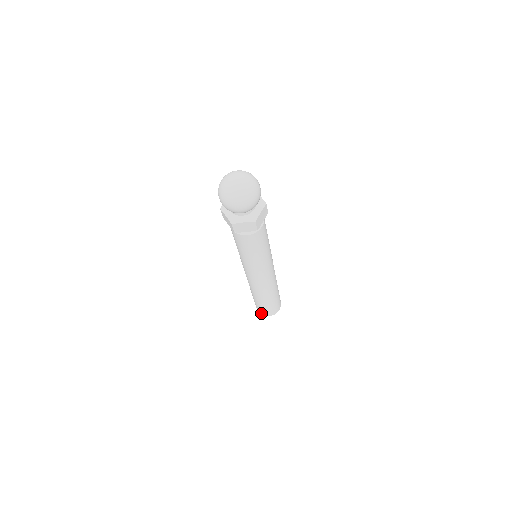
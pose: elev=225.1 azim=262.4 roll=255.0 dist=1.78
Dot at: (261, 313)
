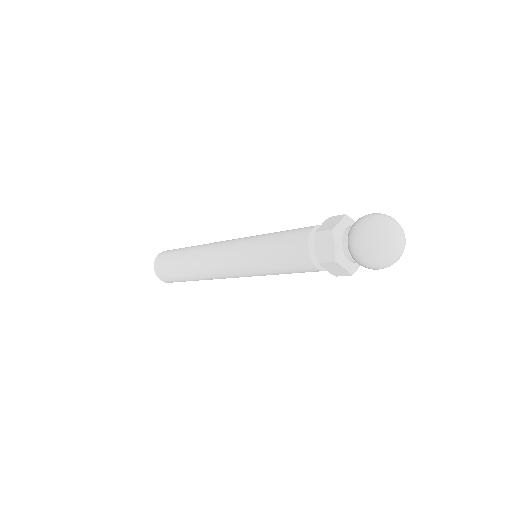
Dot at: (158, 274)
